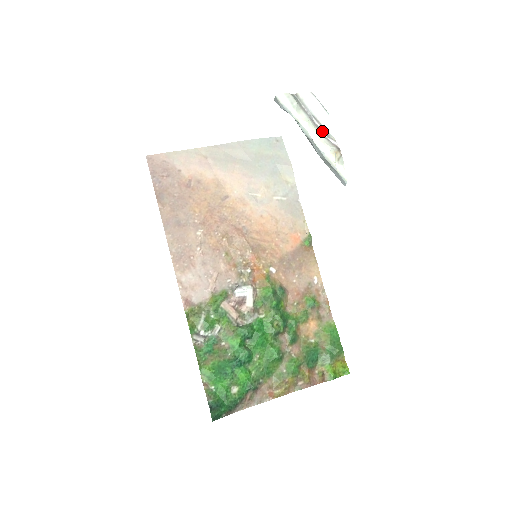
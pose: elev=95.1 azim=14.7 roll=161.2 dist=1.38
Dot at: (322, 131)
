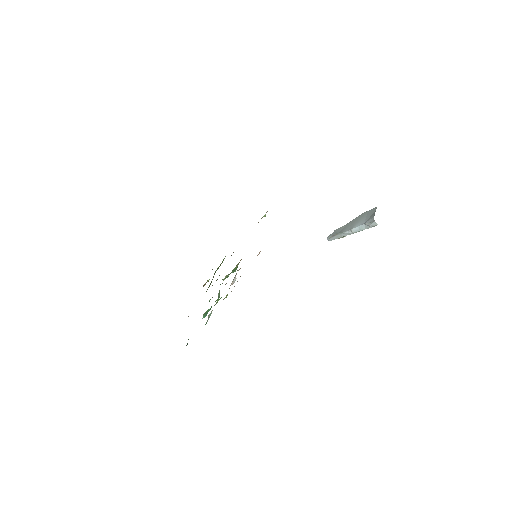
Dot at: occluded
